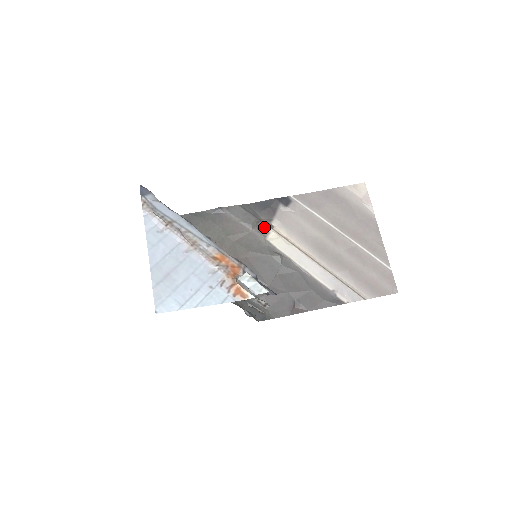
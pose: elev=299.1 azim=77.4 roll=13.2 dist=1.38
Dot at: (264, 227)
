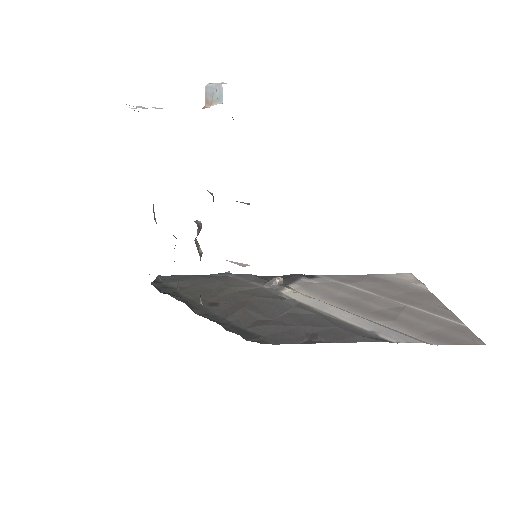
Dot at: (277, 279)
